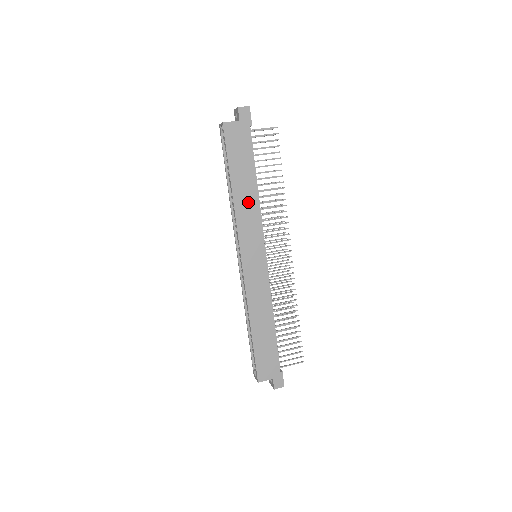
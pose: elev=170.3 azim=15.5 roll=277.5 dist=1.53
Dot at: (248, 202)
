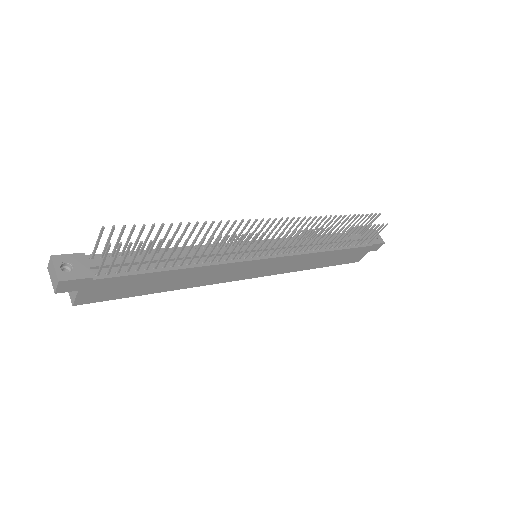
Dot at: (195, 276)
